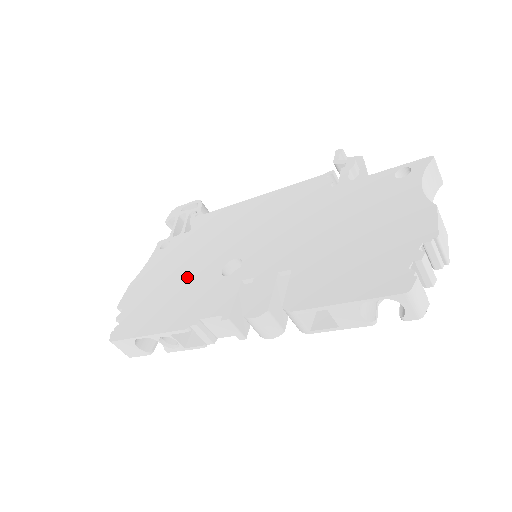
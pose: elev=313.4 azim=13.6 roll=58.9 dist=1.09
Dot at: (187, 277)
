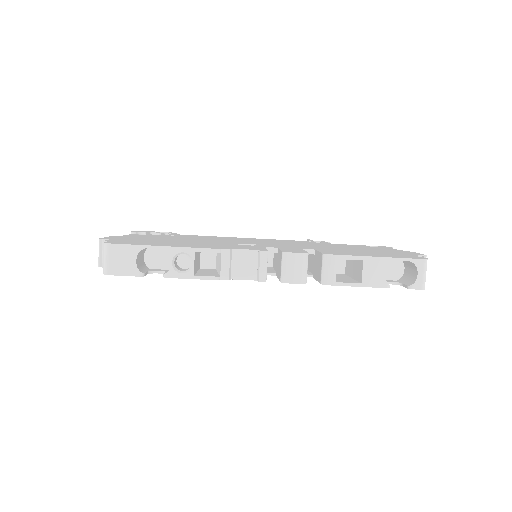
Dot at: (194, 241)
